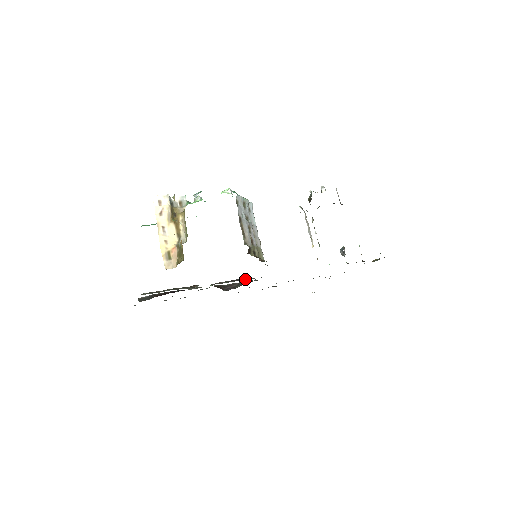
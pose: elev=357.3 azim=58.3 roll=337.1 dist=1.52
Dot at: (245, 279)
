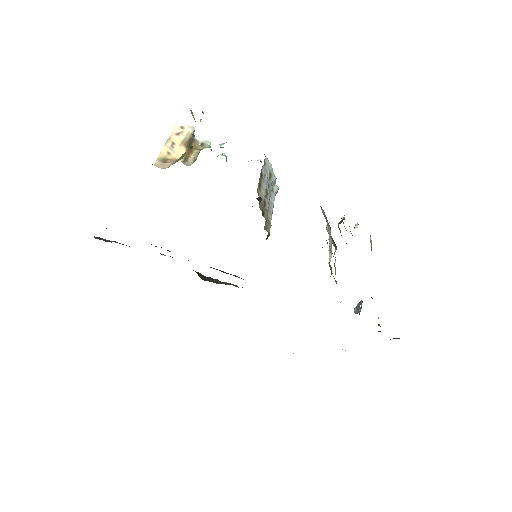
Dot at: occluded
